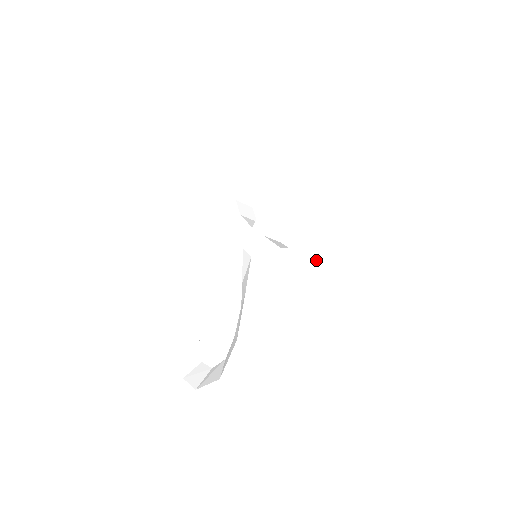
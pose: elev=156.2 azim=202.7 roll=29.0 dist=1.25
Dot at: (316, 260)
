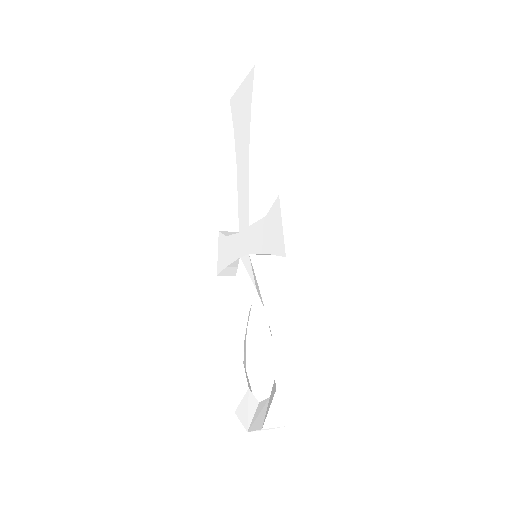
Dot at: (304, 203)
